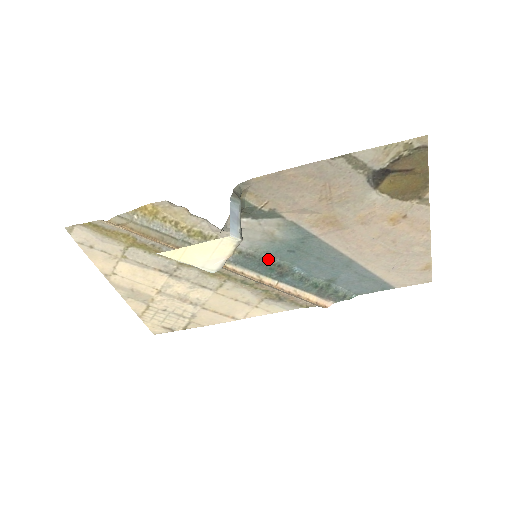
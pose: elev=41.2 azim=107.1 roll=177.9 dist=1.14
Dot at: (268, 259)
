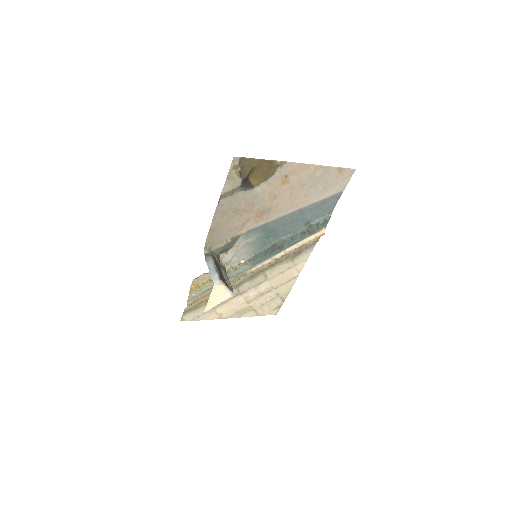
Dot at: (265, 249)
